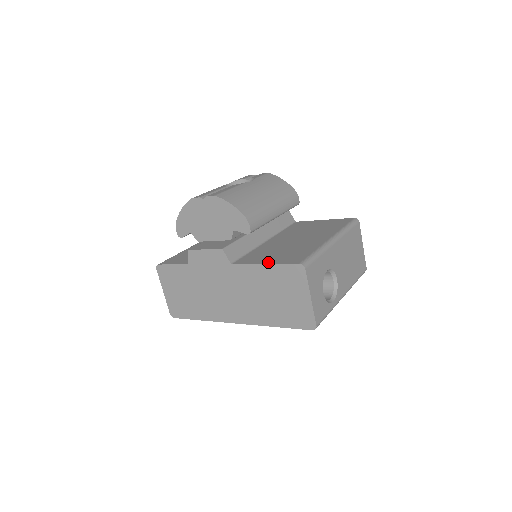
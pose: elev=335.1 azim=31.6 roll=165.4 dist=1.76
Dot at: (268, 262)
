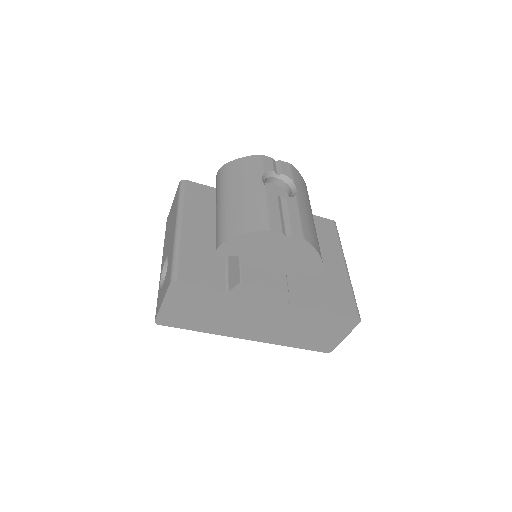
Dot at: (327, 309)
